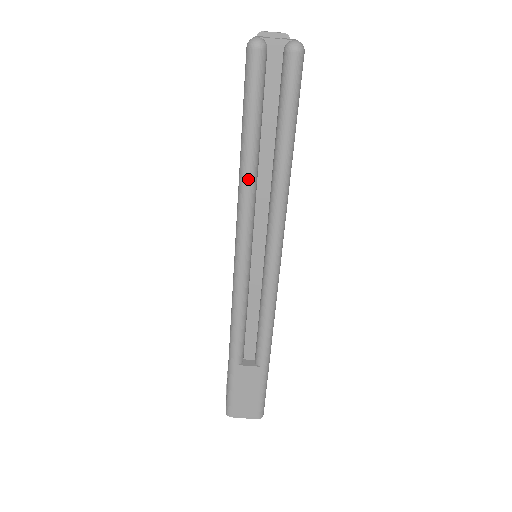
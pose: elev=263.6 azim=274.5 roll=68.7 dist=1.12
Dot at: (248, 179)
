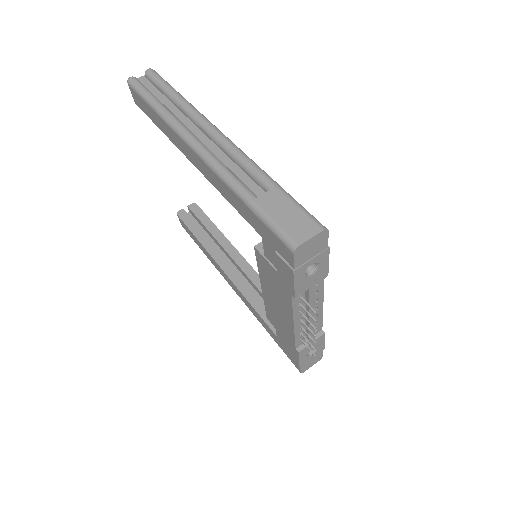
Dot at: (164, 110)
